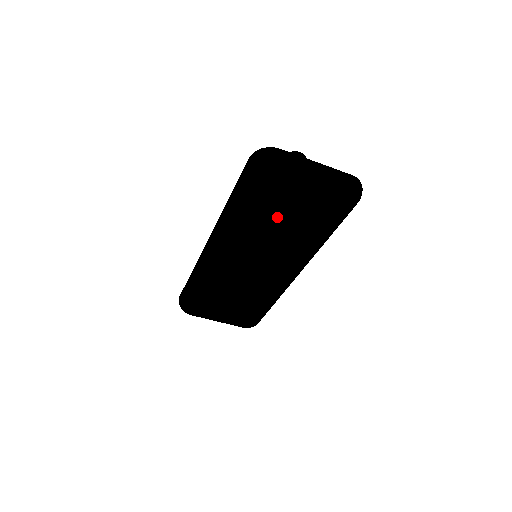
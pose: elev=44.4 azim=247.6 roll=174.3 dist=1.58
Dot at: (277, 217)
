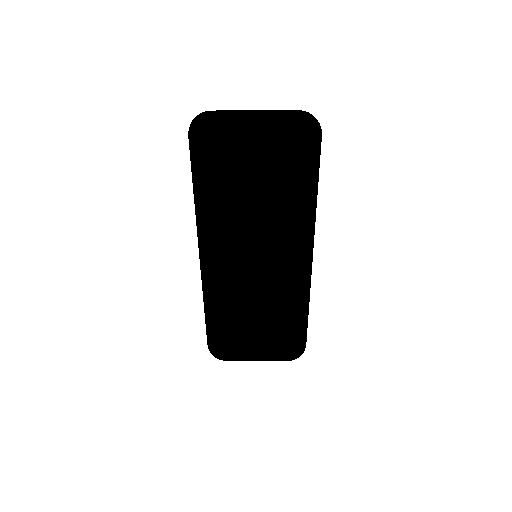
Dot at: (243, 188)
